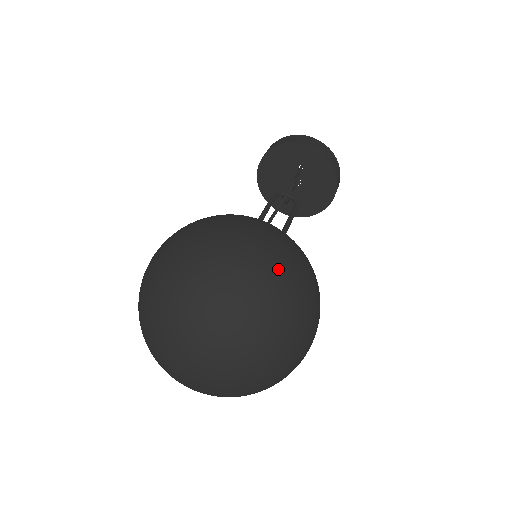
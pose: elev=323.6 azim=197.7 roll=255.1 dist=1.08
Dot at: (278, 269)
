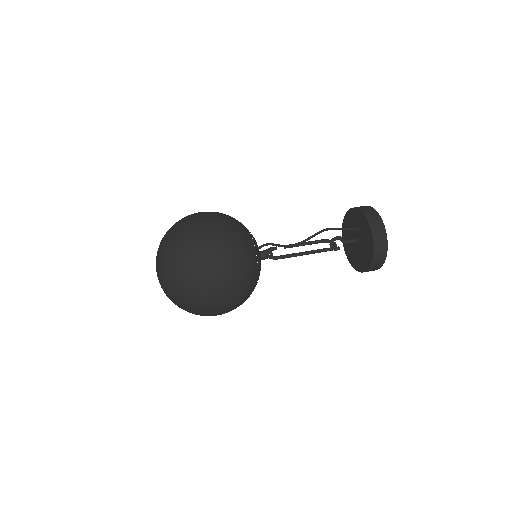
Dot at: (198, 230)
